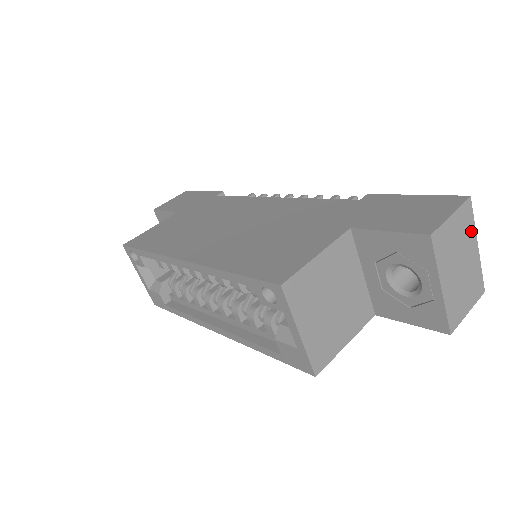
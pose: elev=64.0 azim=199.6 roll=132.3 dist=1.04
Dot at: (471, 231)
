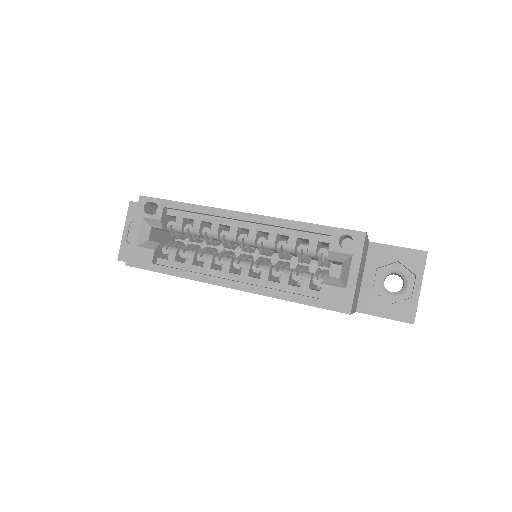
Dot at: occluded
